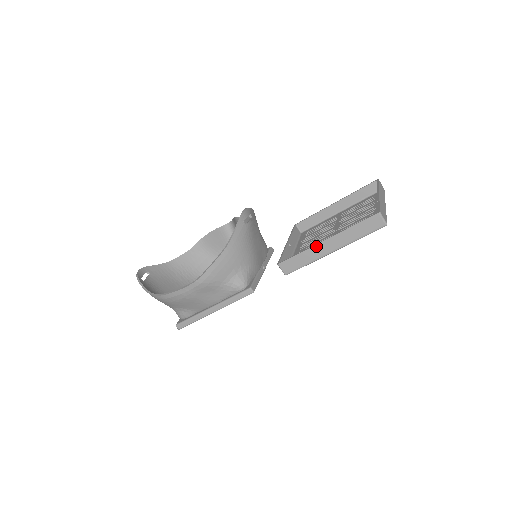
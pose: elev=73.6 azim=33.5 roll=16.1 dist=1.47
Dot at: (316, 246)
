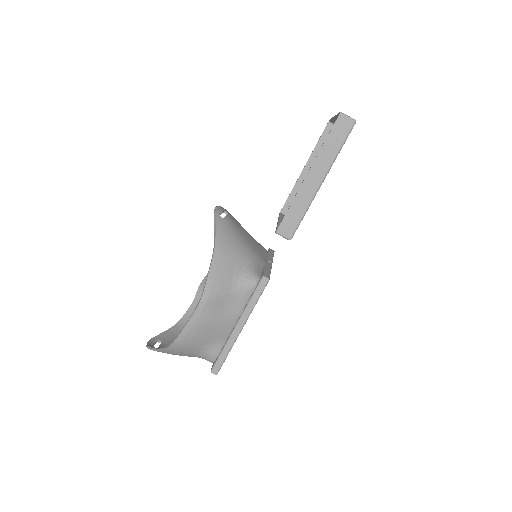
Dot at: (301, 188)
